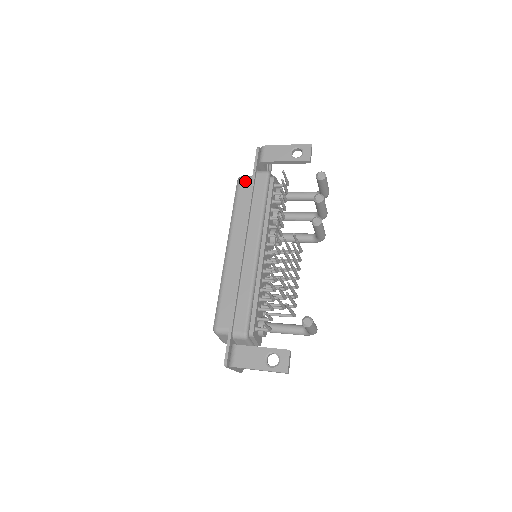
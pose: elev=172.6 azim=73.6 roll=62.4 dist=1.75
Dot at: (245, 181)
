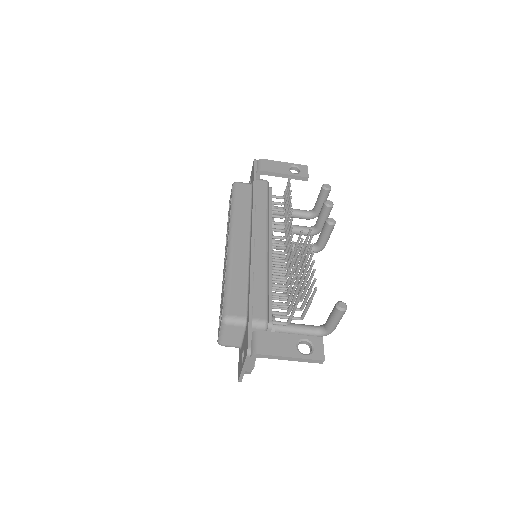
Dot at: (243, 185)
